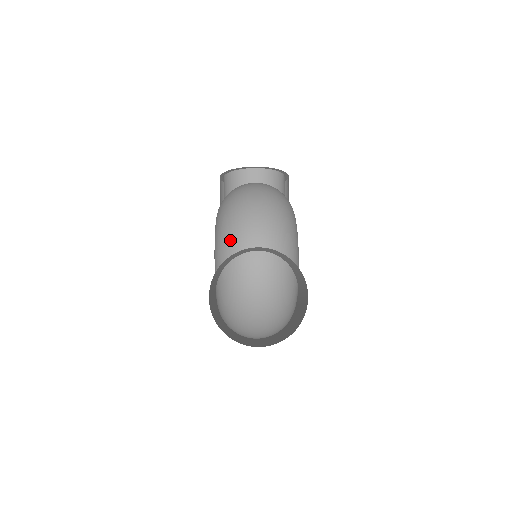
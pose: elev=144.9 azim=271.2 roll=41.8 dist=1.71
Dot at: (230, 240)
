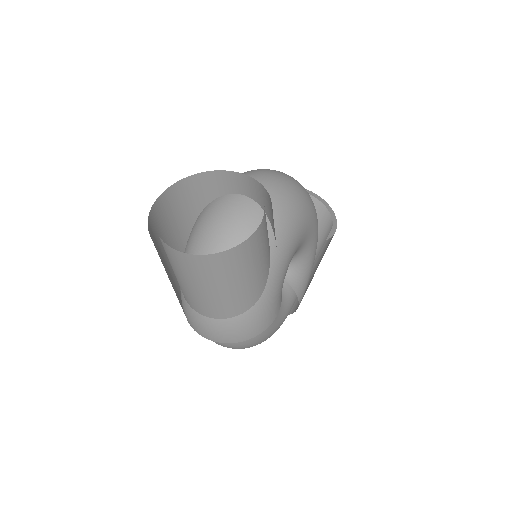
Dot at: occluded
